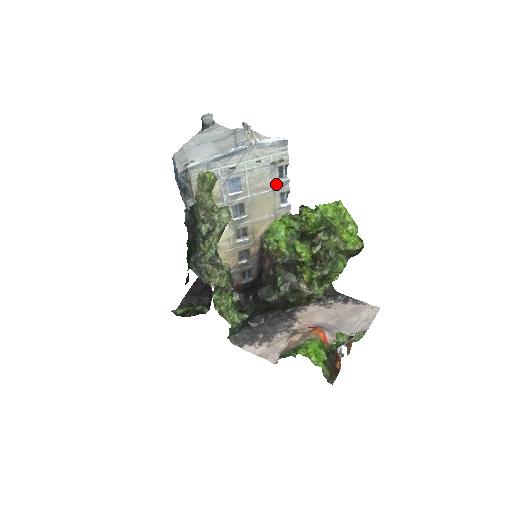
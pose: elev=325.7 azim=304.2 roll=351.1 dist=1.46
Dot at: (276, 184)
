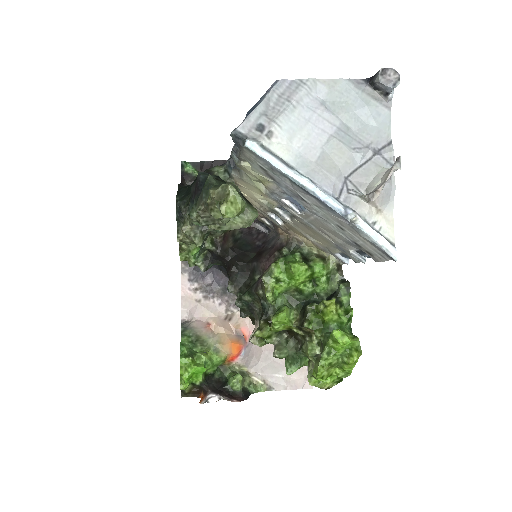
Dot at: (346, 248)
